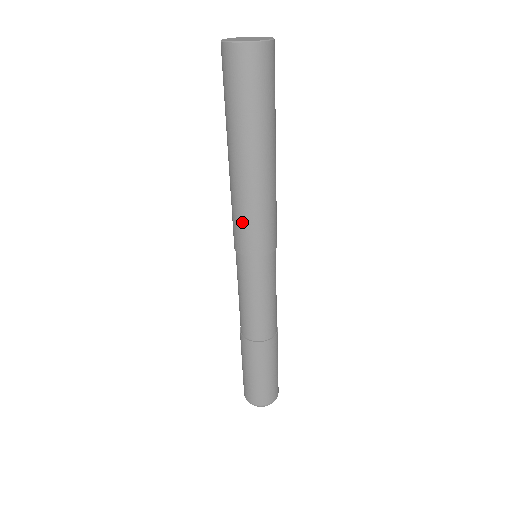
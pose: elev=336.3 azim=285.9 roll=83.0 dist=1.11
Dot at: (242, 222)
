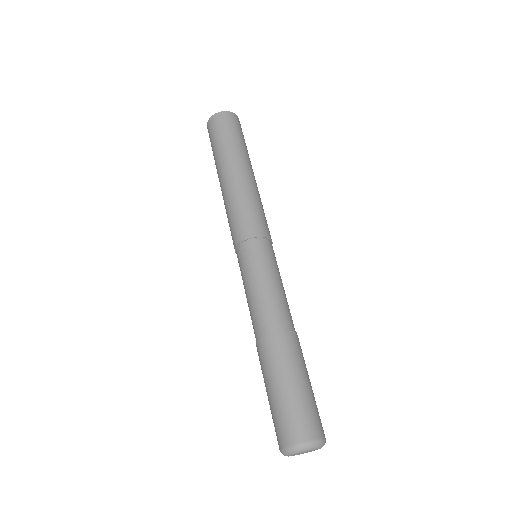
Dot at: (246, 210)
